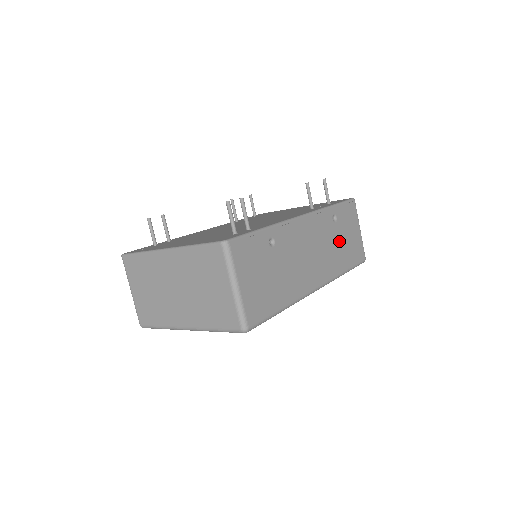
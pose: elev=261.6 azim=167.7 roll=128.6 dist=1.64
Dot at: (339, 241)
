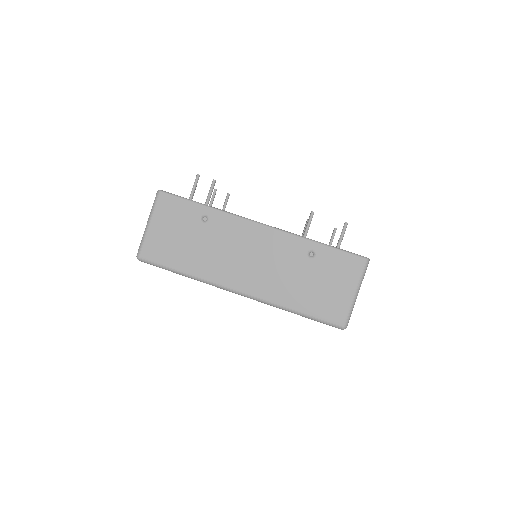
Dot at: (304, 278)
